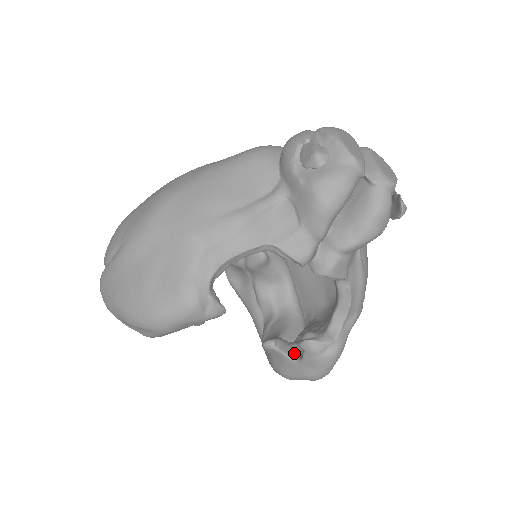
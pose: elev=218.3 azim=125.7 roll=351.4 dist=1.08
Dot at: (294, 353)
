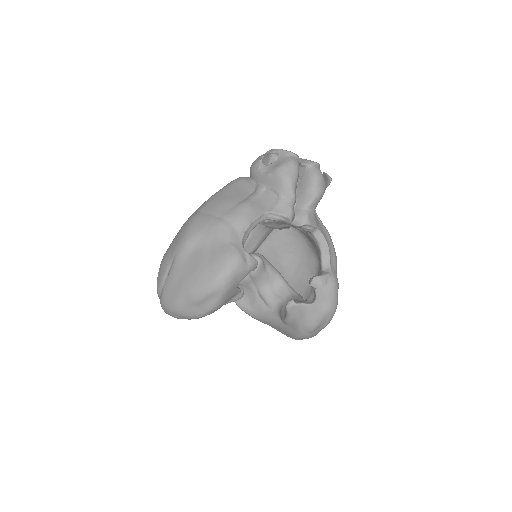
Dot at: (309, 302)
